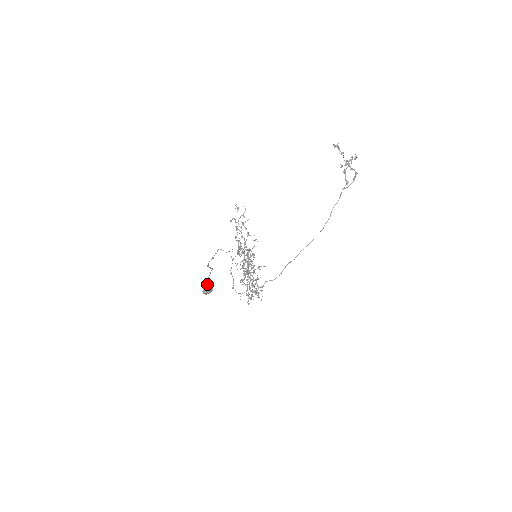
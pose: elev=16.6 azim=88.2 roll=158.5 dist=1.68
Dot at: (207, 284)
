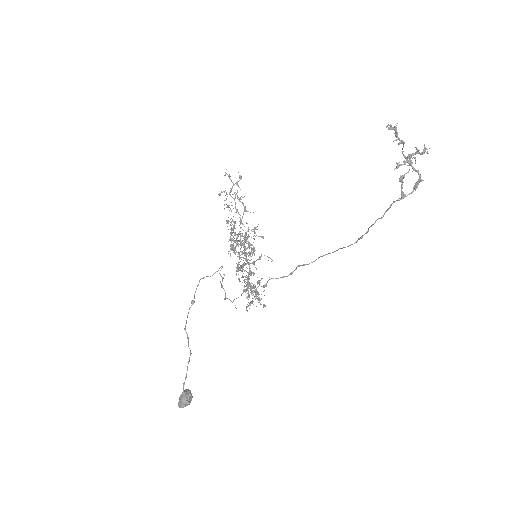
Dot at: (183, 396)
